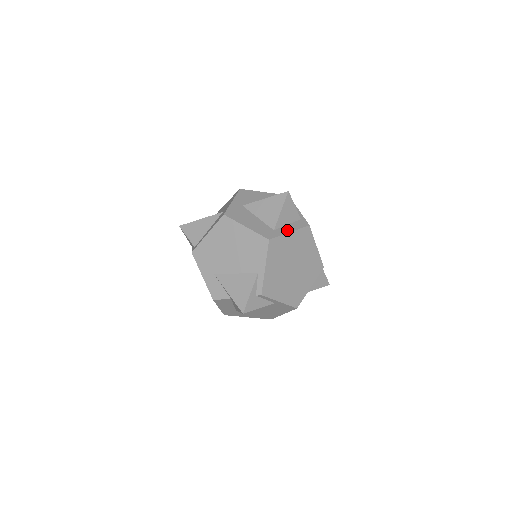
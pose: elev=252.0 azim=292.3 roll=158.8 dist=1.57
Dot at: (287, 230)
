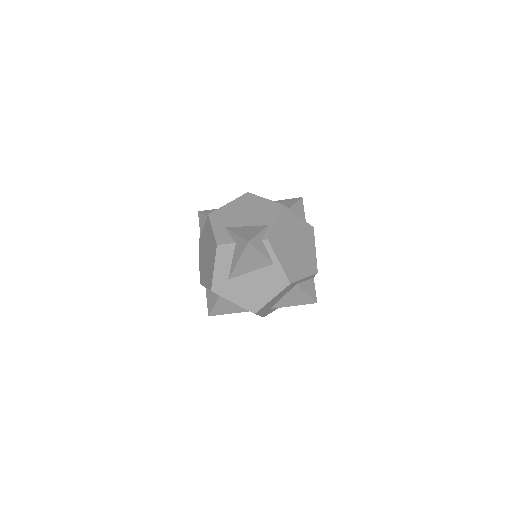
Dot at: (297, 216)
